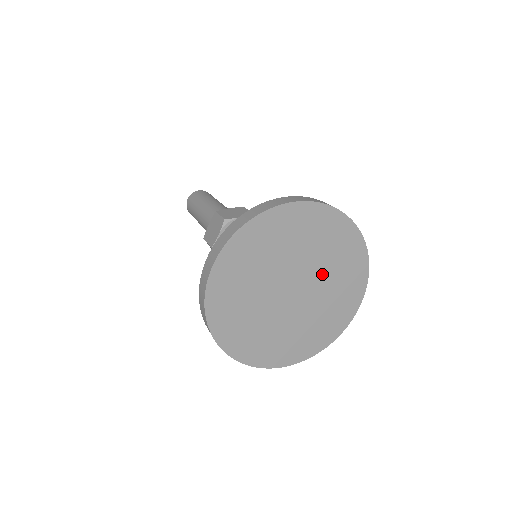
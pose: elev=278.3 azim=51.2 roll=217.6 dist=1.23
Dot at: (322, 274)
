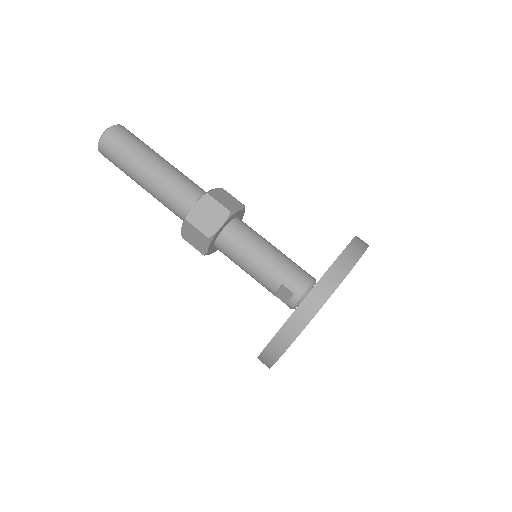
Dot at: occluded
